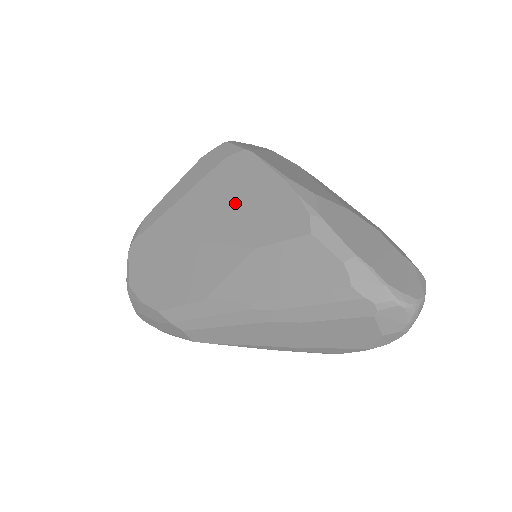
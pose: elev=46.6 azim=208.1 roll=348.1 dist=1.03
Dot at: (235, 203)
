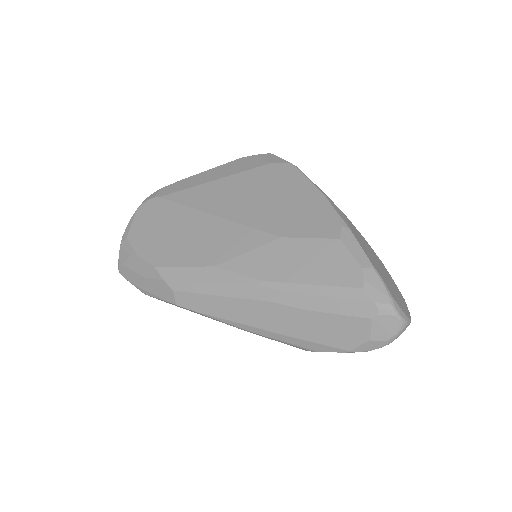
Dot at: (271, 199)
